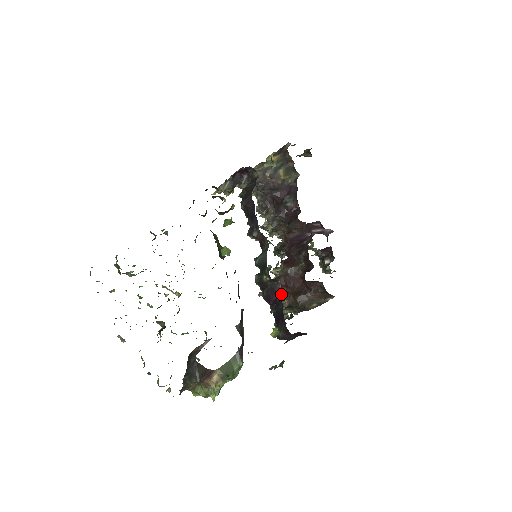
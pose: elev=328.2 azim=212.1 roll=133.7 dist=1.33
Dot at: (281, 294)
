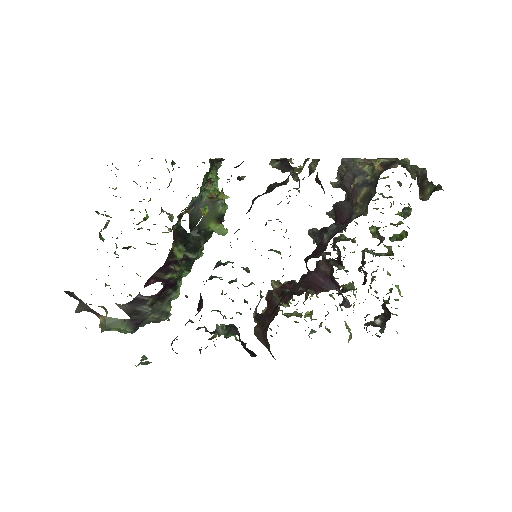
Dot at: (196, 314)
